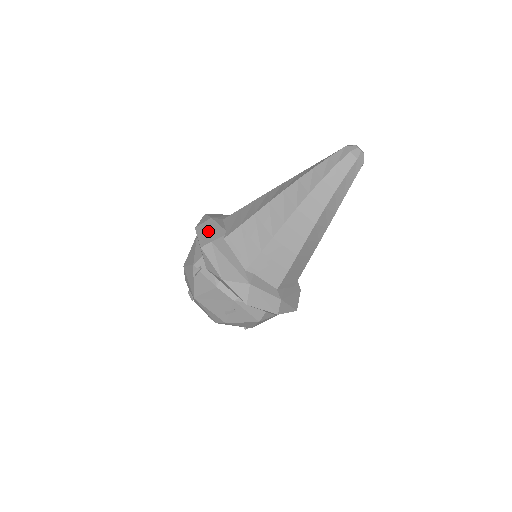
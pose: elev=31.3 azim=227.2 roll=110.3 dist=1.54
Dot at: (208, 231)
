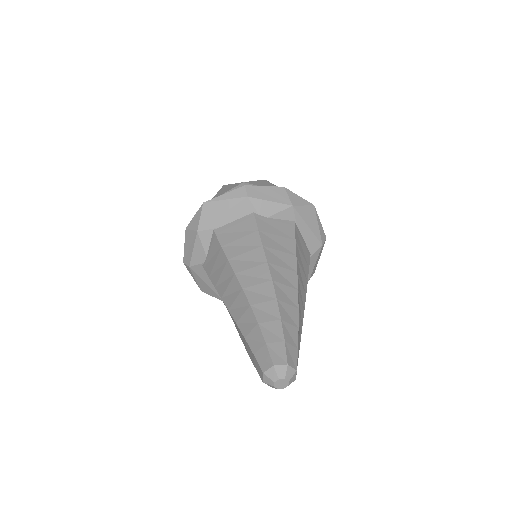
Dot at: (190, 249)
